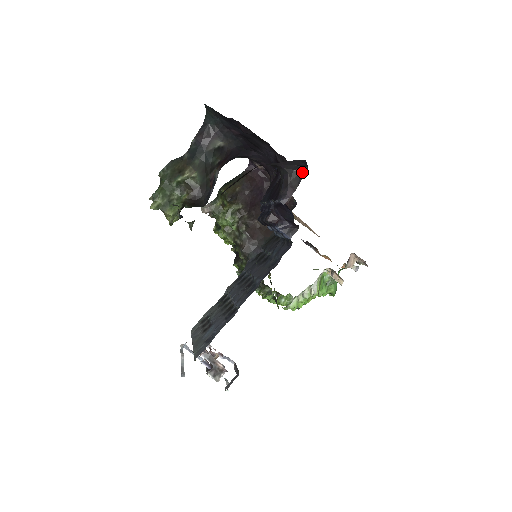
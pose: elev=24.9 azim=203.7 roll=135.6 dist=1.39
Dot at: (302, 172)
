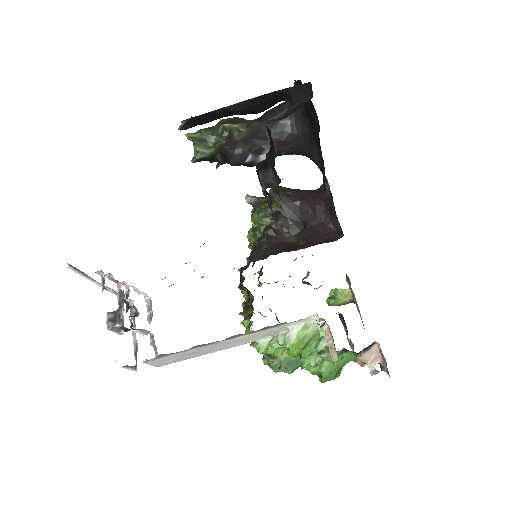
Dot at: (305, 102)
